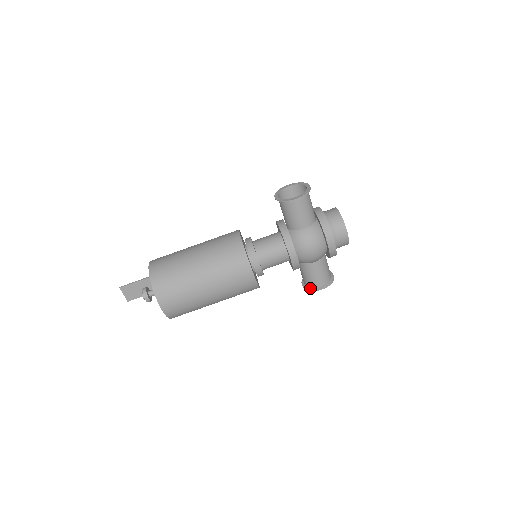
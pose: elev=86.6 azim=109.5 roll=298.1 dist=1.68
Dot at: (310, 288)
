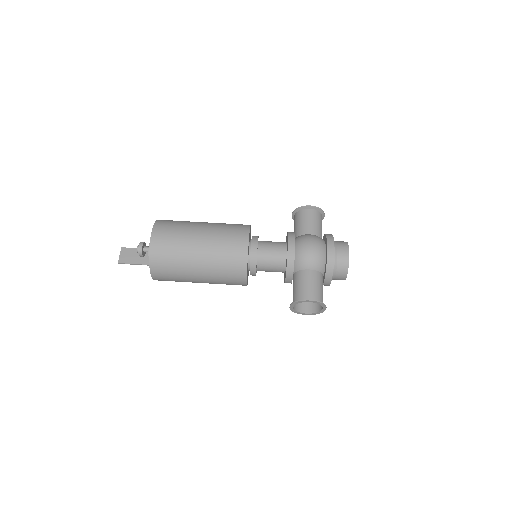
Dot at: (297, 300)
